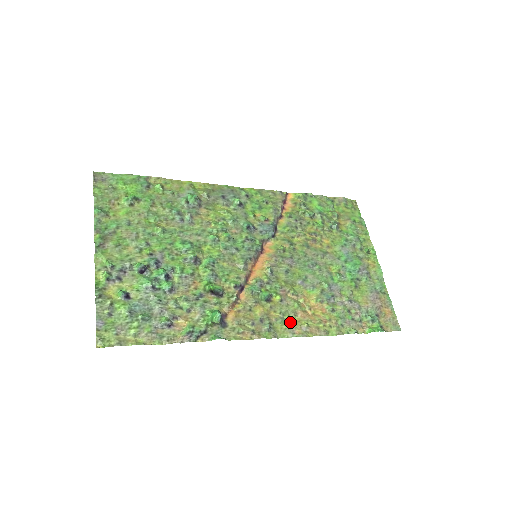
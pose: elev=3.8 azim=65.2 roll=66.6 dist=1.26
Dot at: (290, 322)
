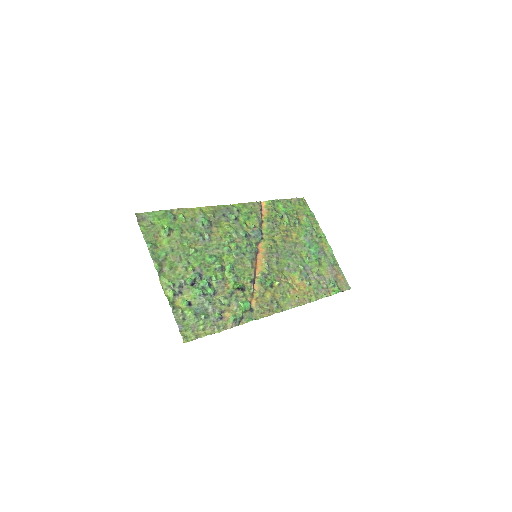
Dot at: (287, 298)
